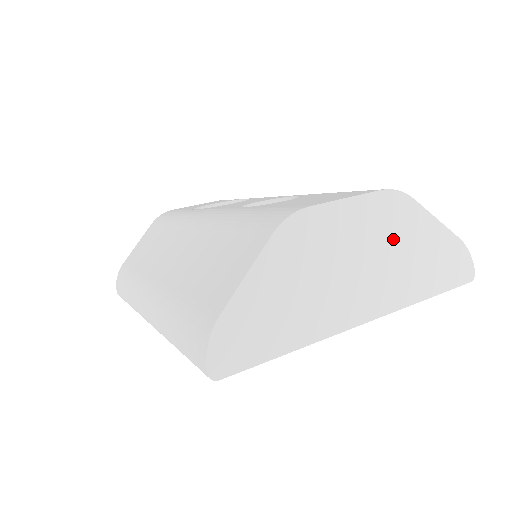
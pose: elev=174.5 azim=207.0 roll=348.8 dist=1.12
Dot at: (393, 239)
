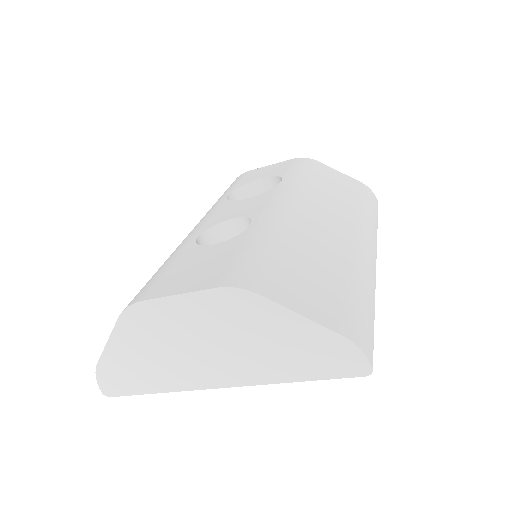
Dot at: (241, 329)
